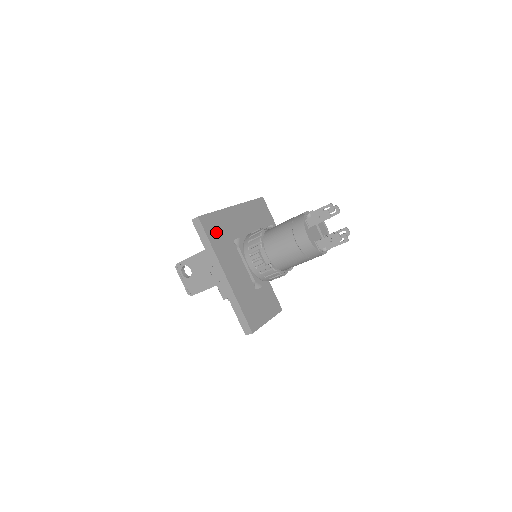
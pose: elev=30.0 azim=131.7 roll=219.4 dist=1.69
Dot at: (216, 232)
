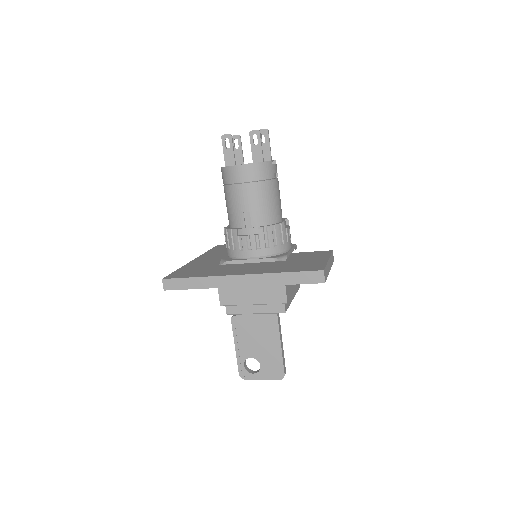
Dot at: (194, 273)
